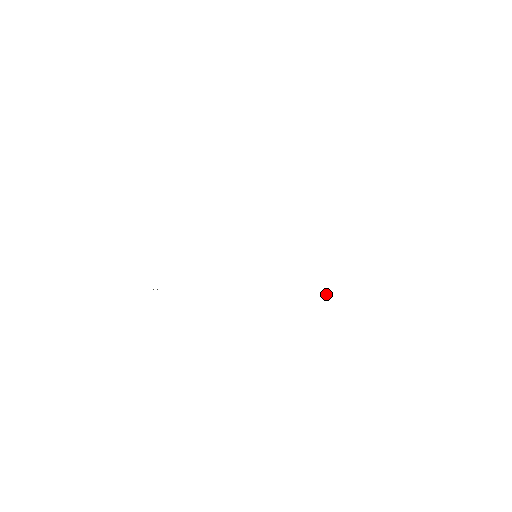
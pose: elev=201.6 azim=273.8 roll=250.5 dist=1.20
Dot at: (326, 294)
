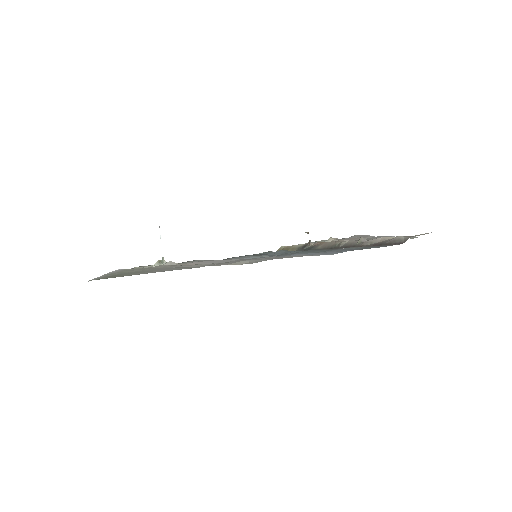
Dot at: (310, 241)
